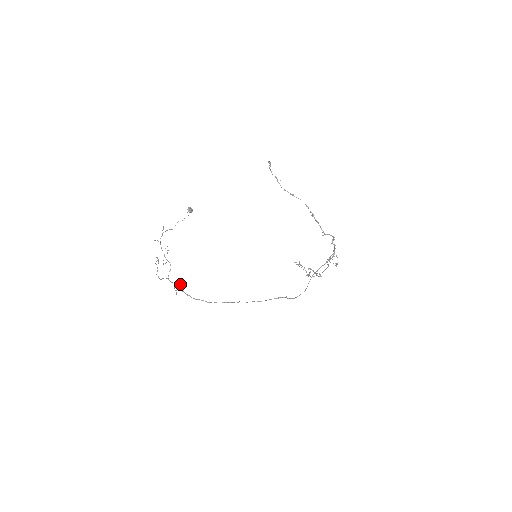
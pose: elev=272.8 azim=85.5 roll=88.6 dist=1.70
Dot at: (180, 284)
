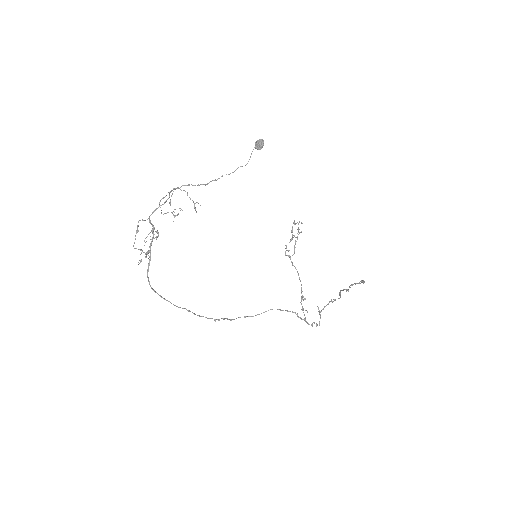
Dot at: (156, 237)
